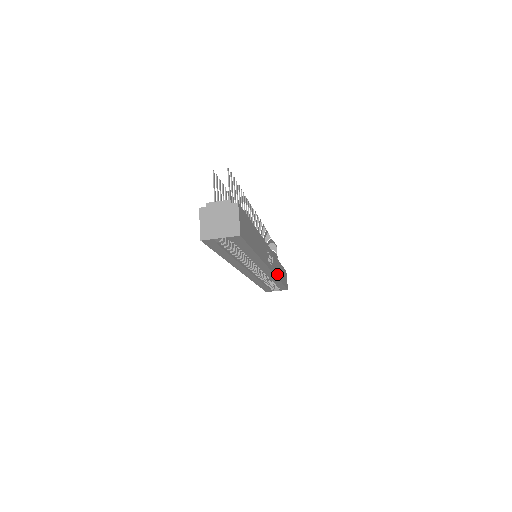
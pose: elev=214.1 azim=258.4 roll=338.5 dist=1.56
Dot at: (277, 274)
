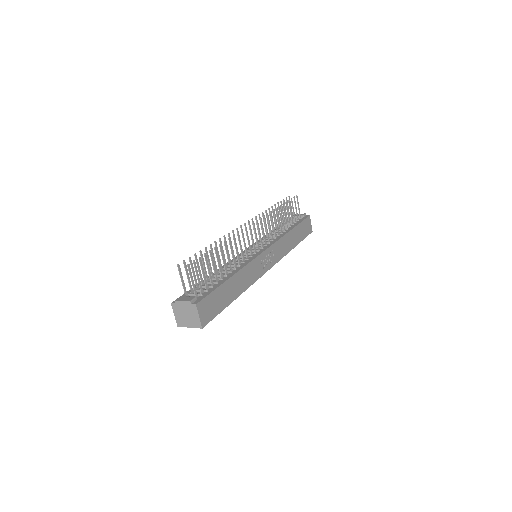
Dot at: (284, 252)
